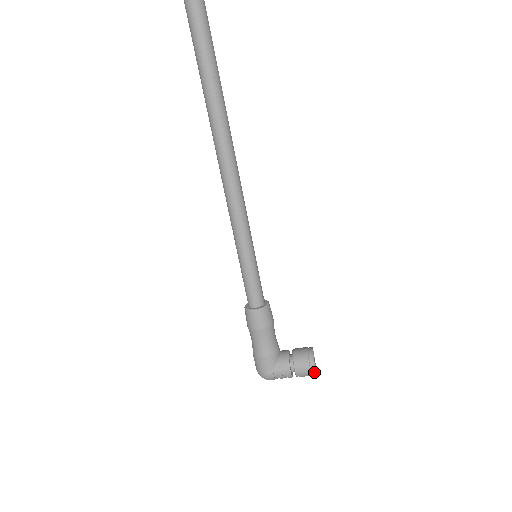
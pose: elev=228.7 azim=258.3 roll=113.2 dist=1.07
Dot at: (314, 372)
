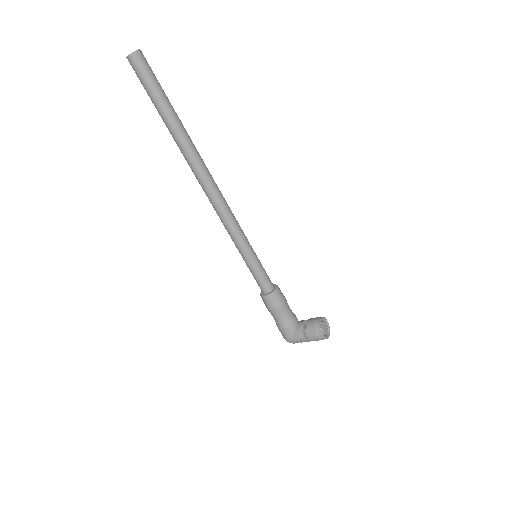
Dot at: (323, 338)
